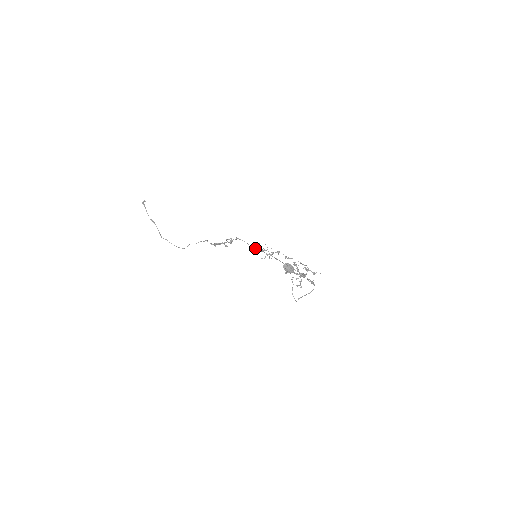
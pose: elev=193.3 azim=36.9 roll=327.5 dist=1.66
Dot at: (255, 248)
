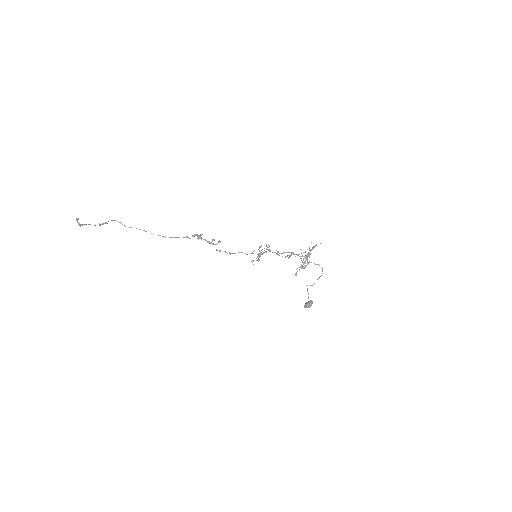
Dot at: occluded
